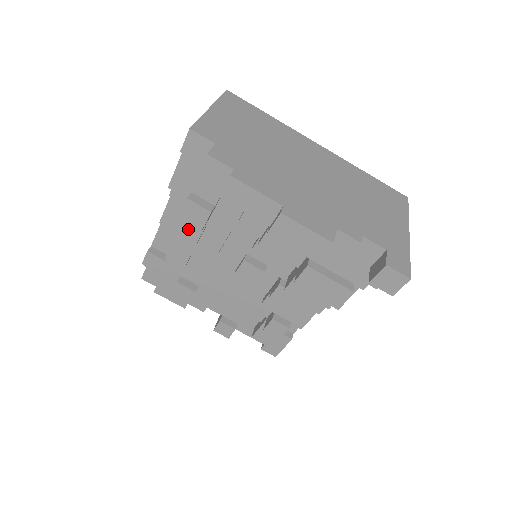
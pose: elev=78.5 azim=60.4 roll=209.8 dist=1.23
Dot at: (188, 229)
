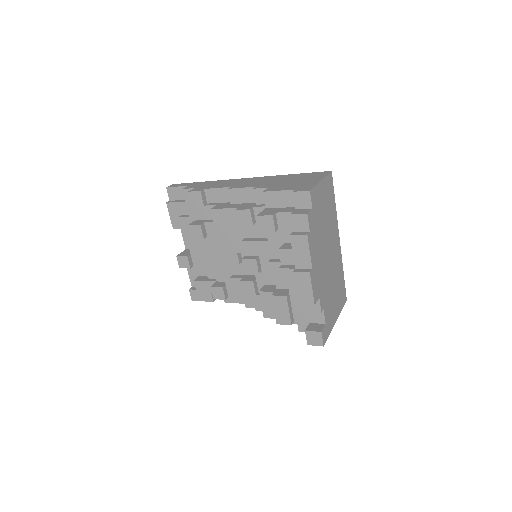
Dot at: (246, 216)
